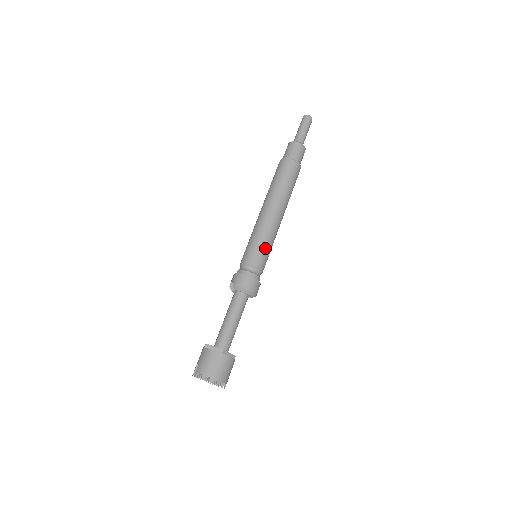
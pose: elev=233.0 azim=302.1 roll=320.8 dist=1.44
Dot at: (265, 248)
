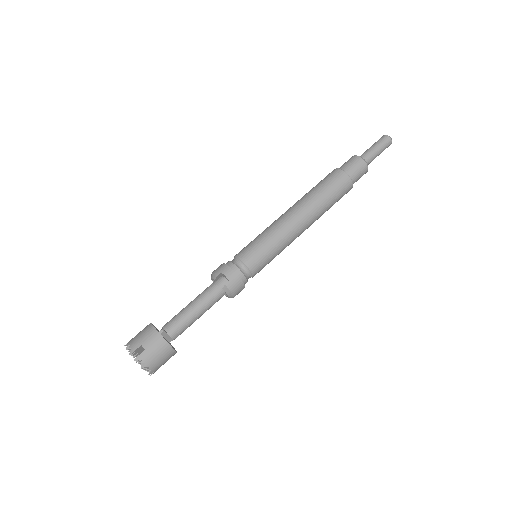
Dot at: occluded
